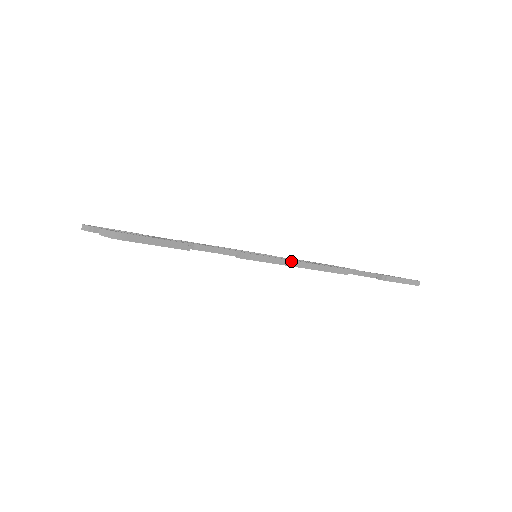
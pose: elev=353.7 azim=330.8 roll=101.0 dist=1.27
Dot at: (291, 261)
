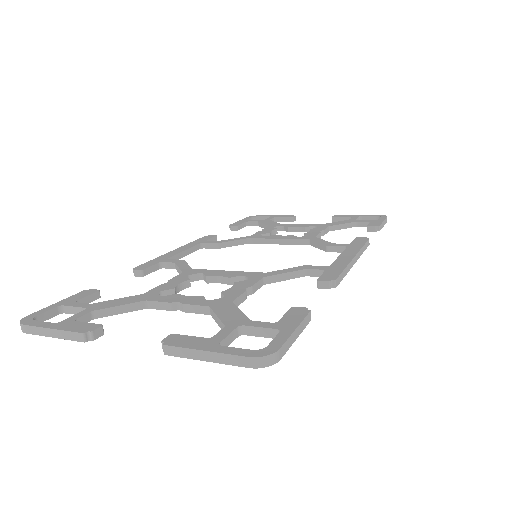
Dot at: (351, 261)
